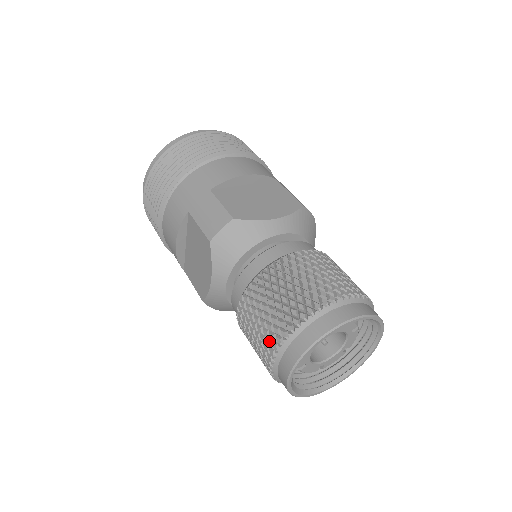
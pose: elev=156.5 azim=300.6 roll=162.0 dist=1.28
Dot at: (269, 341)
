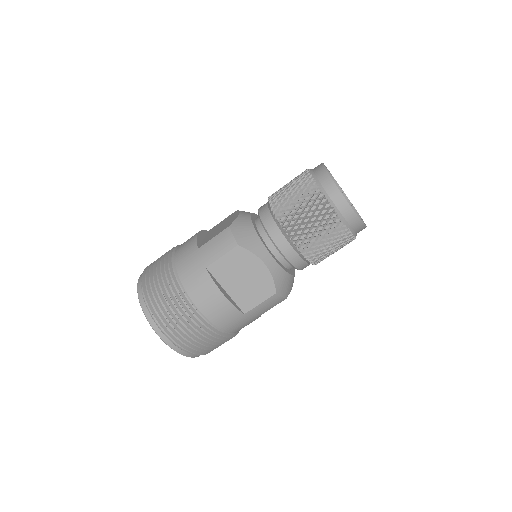
Dot at: (322, 210)
